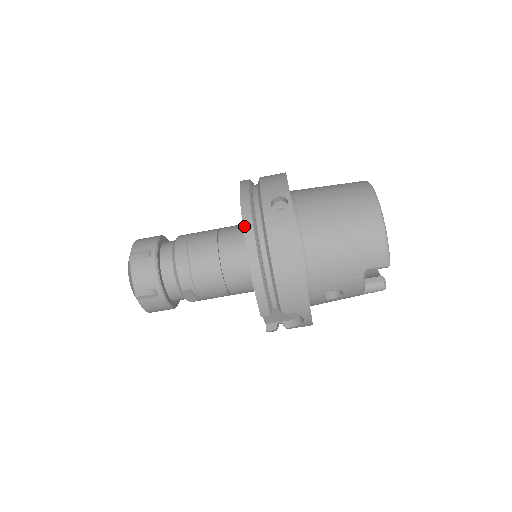
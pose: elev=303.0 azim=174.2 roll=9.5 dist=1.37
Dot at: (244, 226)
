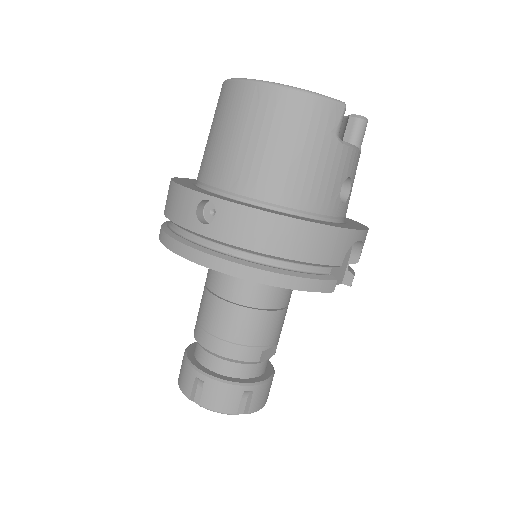
Dot at: (215, 269)
